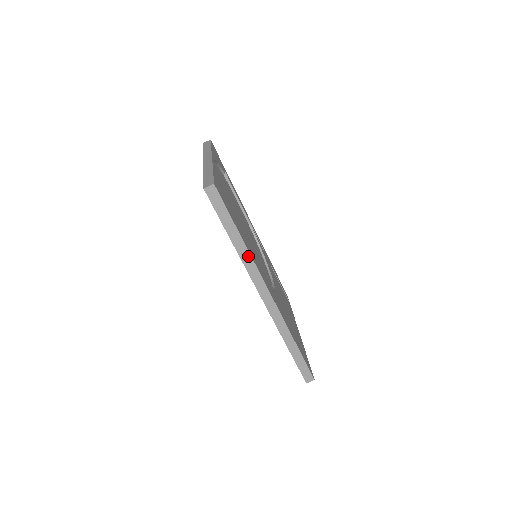
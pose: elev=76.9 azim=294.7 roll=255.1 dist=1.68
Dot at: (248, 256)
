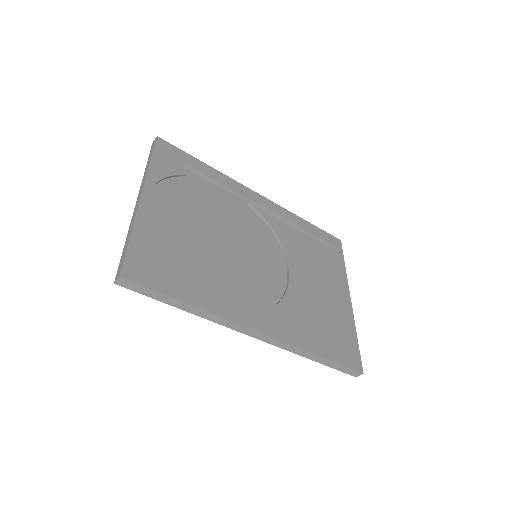
Dot at: (208, 314)
